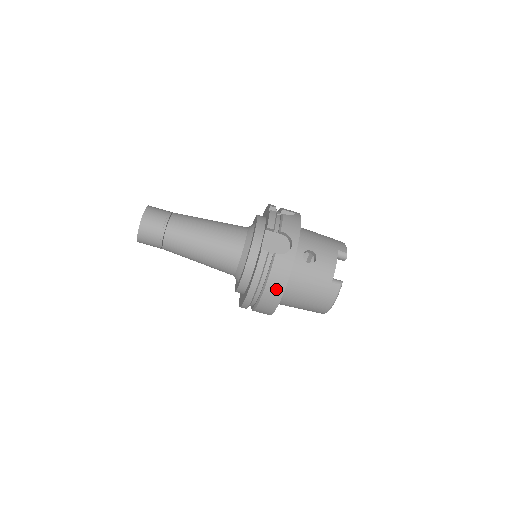
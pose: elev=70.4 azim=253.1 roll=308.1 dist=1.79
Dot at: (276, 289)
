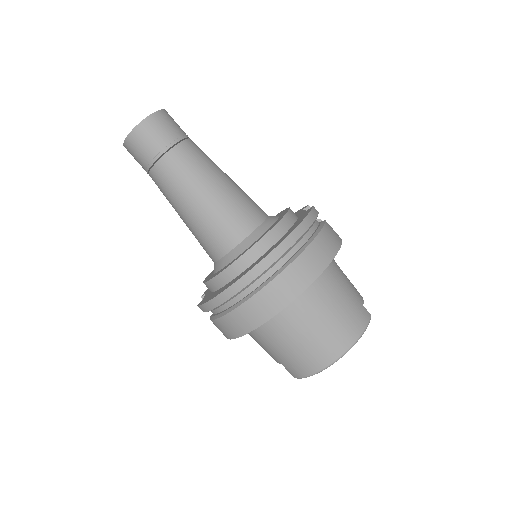
Dot at: (324, 251)
